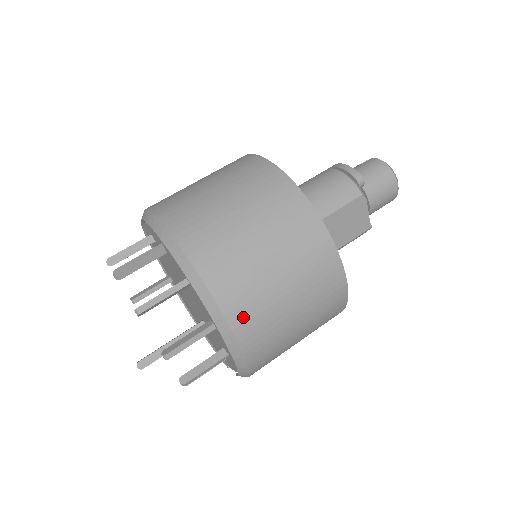
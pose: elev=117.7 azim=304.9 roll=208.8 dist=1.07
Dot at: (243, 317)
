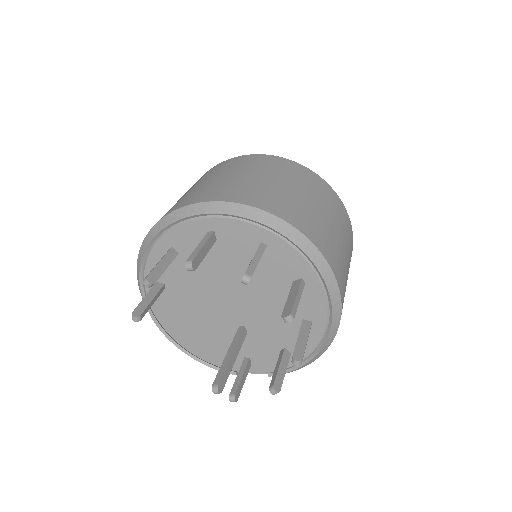
Dot at: occluded
